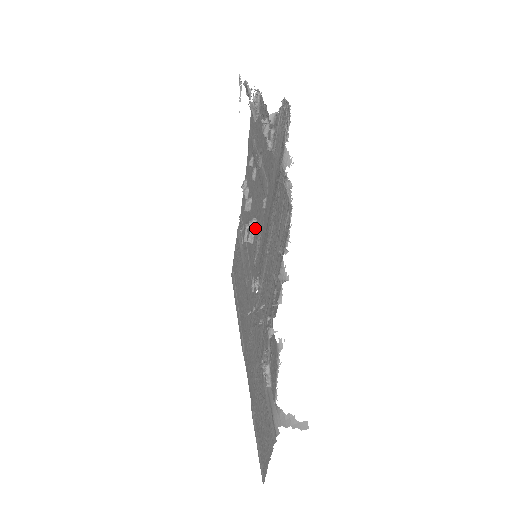
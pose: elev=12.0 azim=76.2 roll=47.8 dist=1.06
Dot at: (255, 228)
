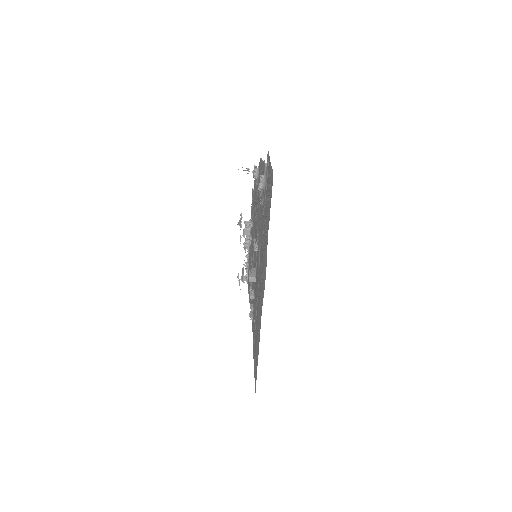
Dot at: (255, 270)
